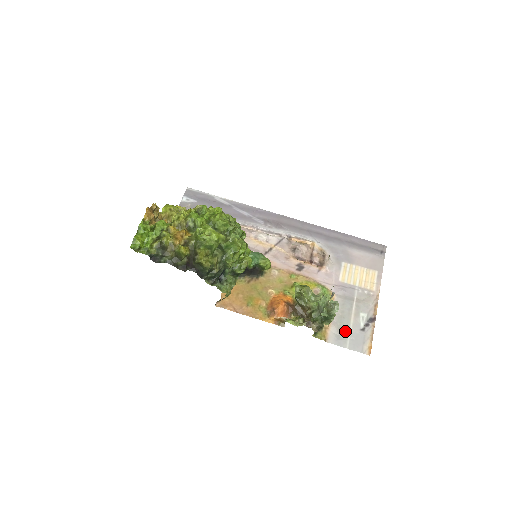
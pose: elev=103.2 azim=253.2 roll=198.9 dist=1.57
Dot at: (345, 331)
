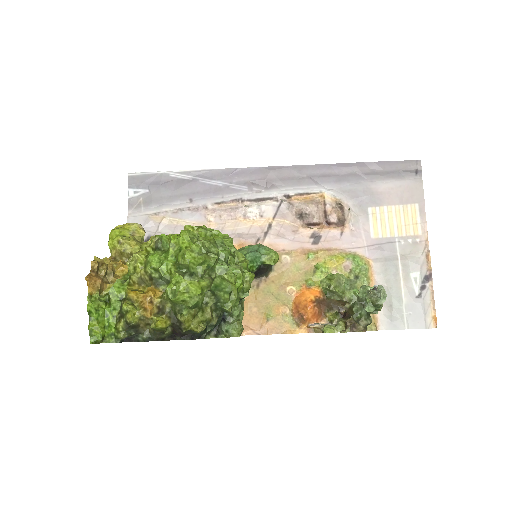
Dot at: (398, 306)
